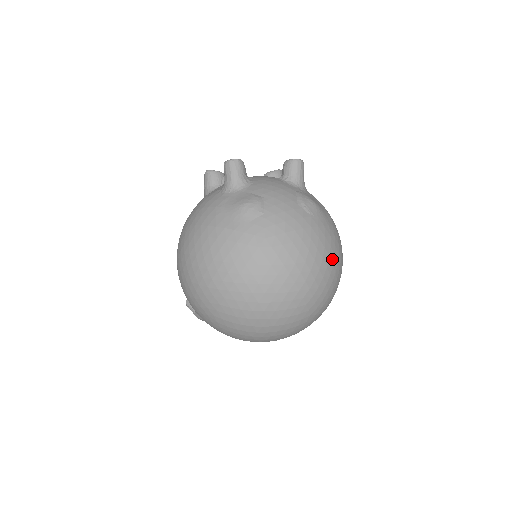
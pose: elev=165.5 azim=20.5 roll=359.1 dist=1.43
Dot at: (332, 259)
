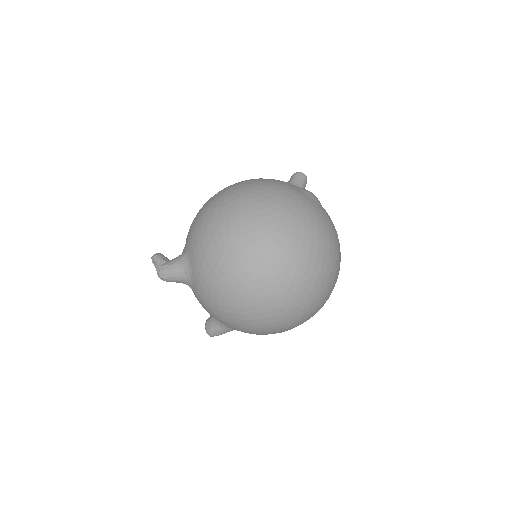
Dot at: (336, 279)
